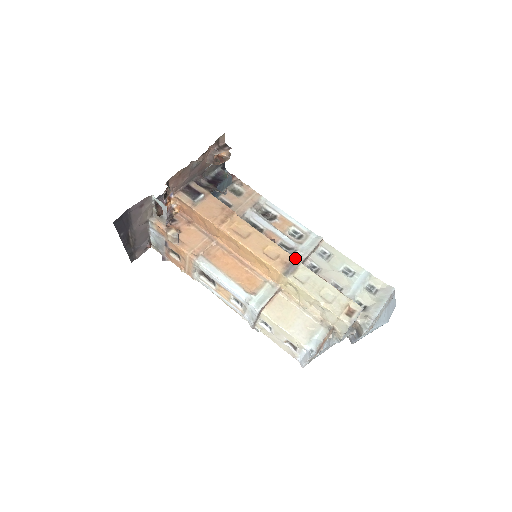
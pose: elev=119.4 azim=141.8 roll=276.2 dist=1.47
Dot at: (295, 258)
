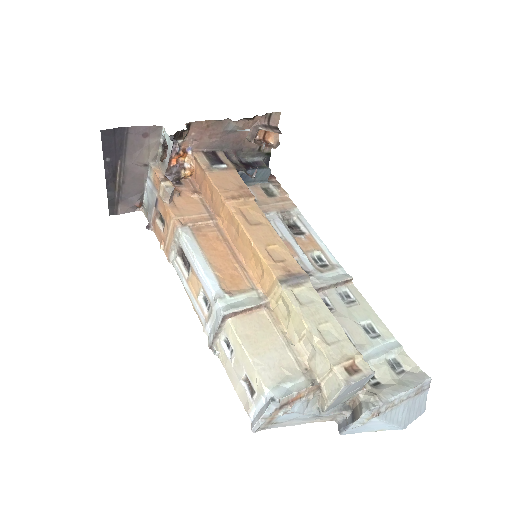
Dot at: (304, 272)
